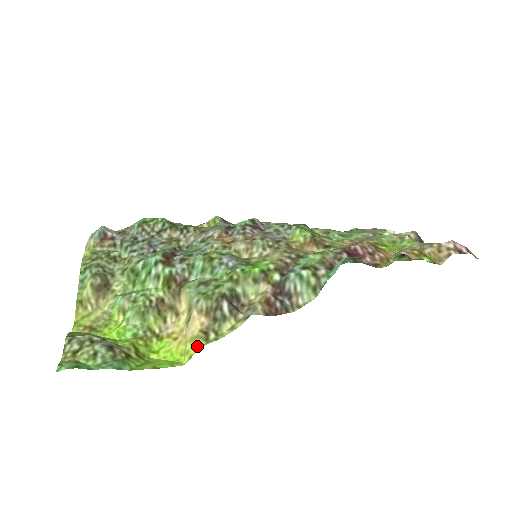
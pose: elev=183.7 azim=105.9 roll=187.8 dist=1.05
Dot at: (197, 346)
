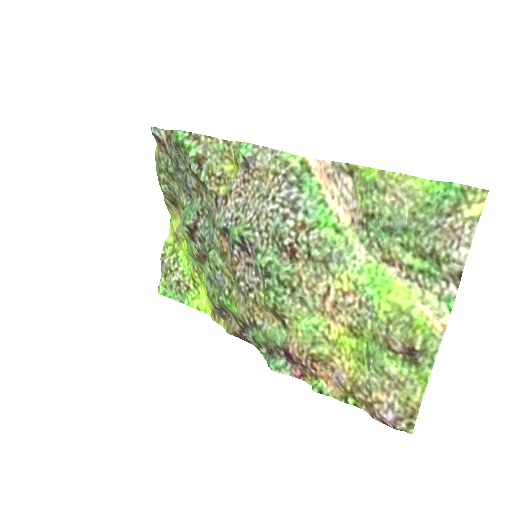
Dot at: (212, 315)
